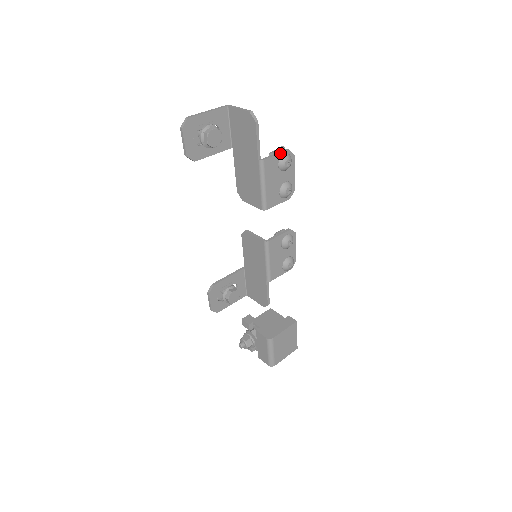
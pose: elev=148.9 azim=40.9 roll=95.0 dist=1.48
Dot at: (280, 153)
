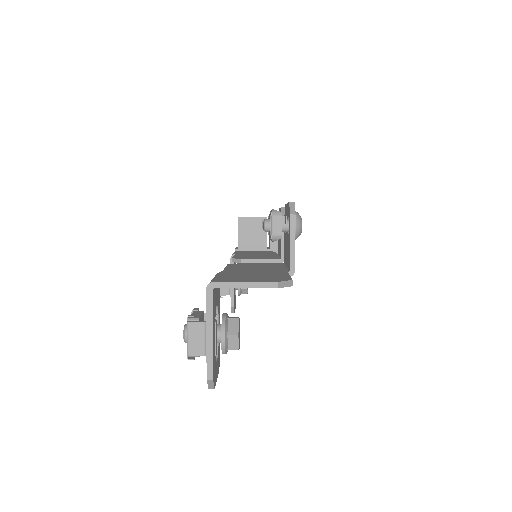
Dot at: (294, 235)
